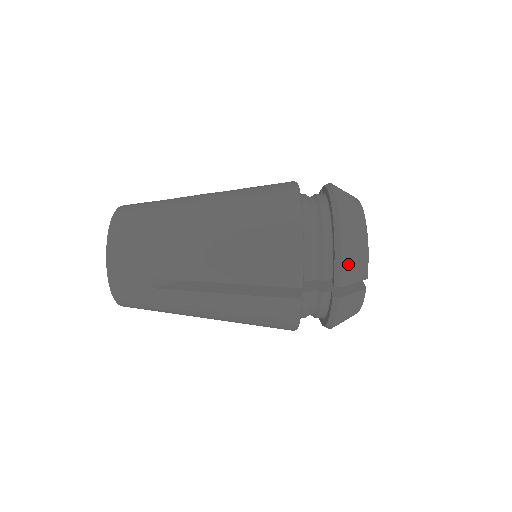
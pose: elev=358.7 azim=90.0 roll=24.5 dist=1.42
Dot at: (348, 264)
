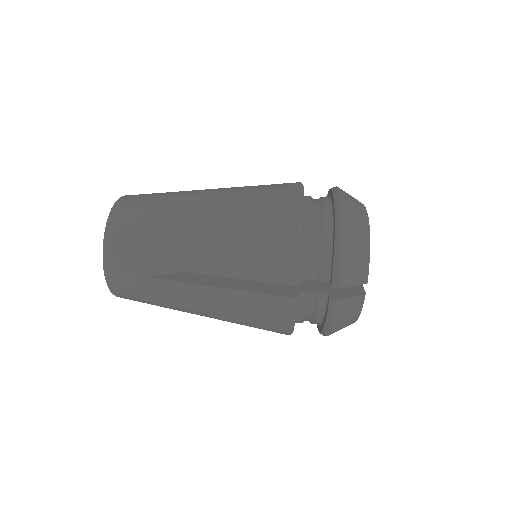
Dot at: occluded
